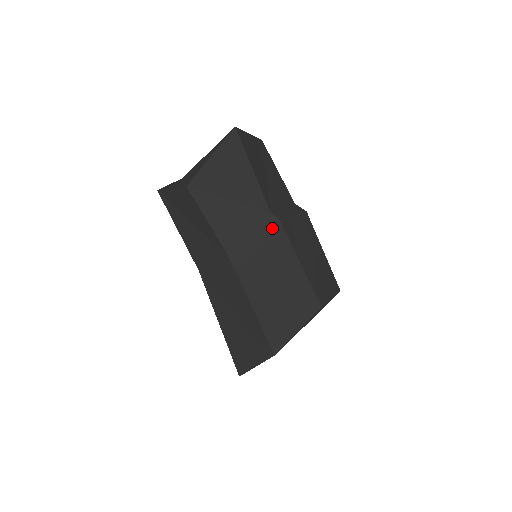
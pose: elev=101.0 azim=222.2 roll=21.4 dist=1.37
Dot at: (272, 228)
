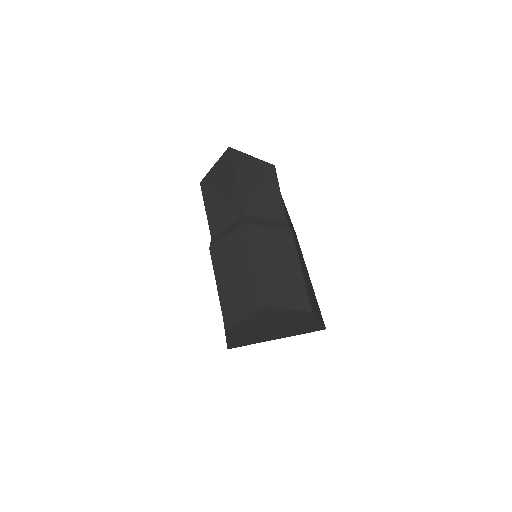
Dot at: (239, 227)
